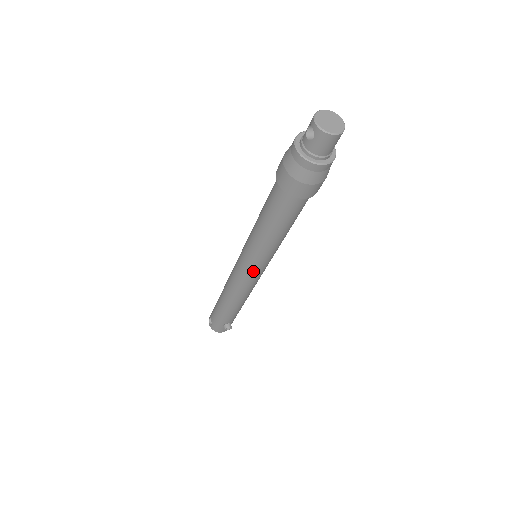
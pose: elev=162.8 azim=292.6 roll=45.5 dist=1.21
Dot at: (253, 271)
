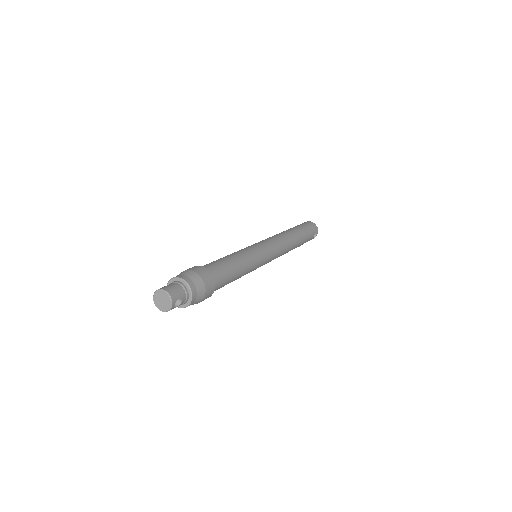
Dot at: occluded
